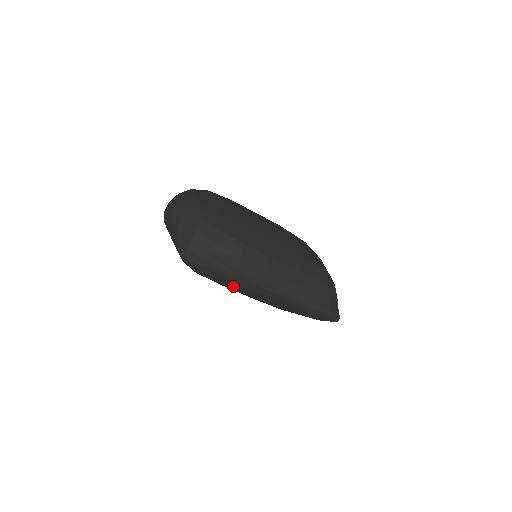
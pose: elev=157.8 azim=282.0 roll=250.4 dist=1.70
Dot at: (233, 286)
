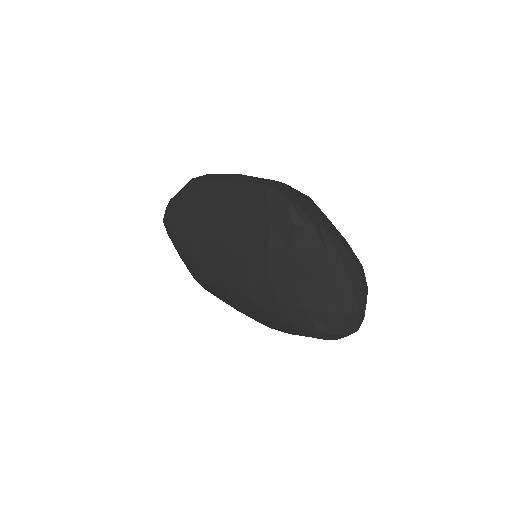
Dot at: (184, 220)
